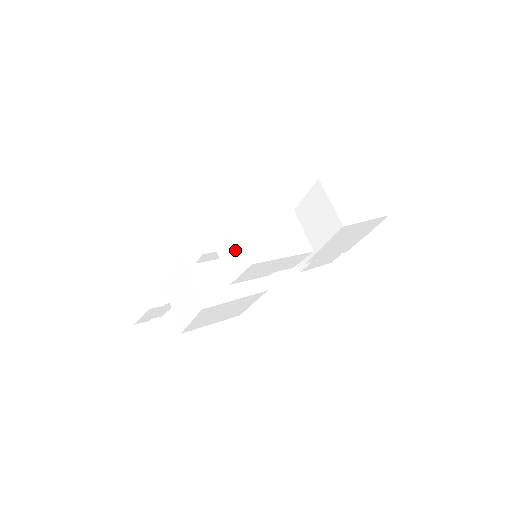
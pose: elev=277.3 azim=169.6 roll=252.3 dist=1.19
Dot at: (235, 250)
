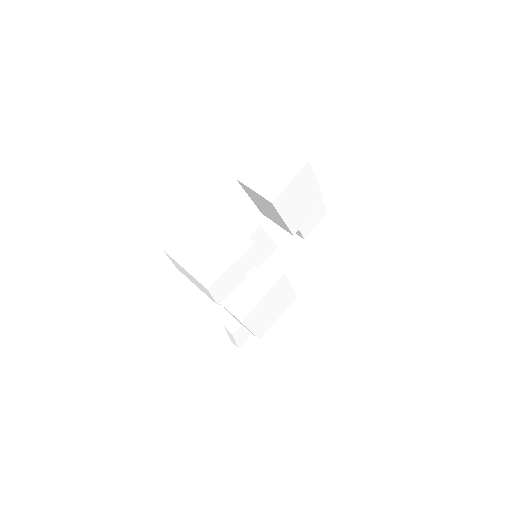
Dot at: (198, 284)
